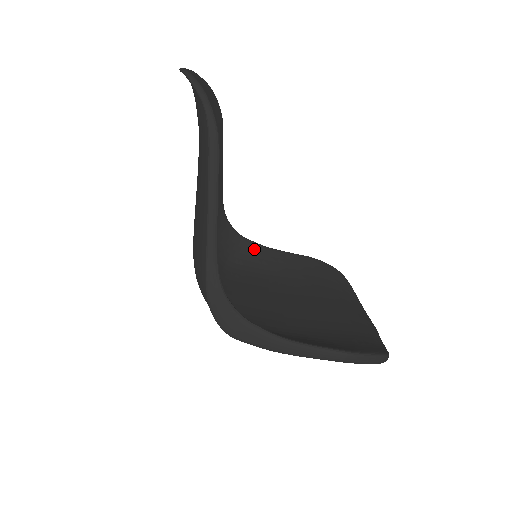
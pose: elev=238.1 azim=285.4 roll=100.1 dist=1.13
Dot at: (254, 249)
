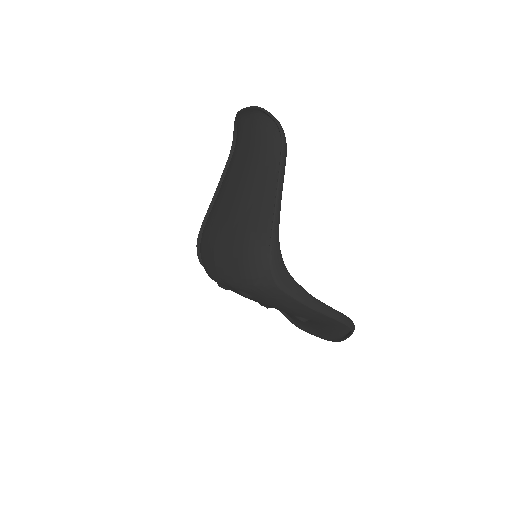
Dot at: occluded
